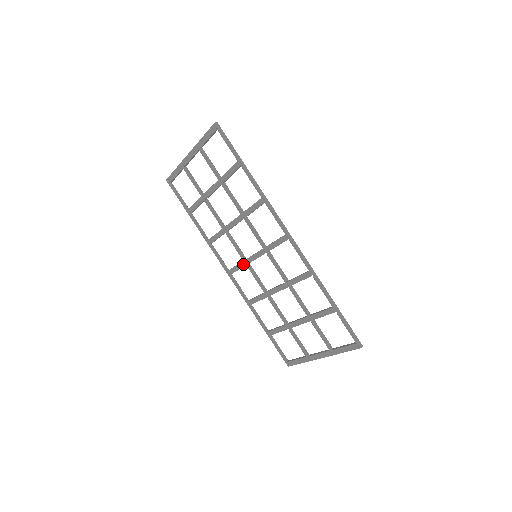
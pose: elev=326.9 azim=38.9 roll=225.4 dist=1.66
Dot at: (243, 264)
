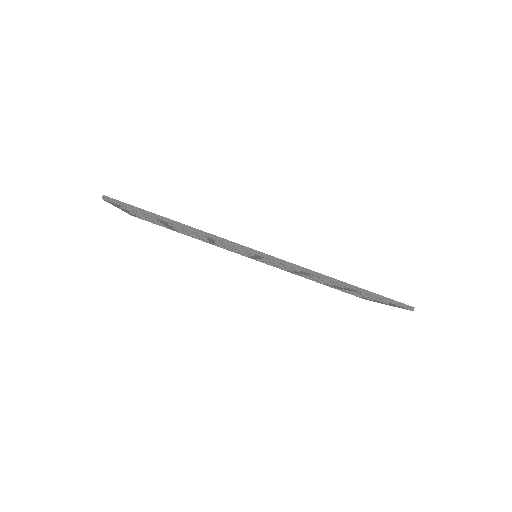
Dot at: occluded
